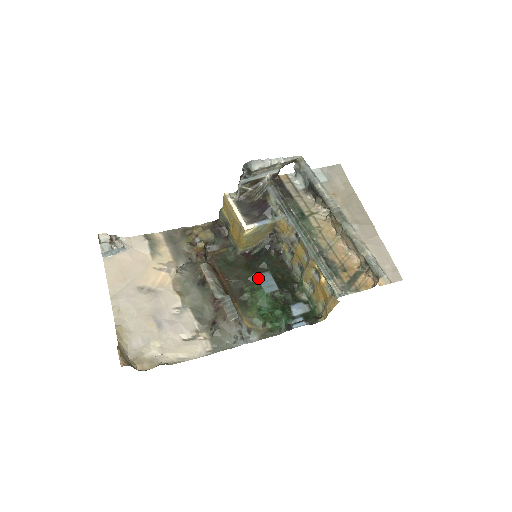
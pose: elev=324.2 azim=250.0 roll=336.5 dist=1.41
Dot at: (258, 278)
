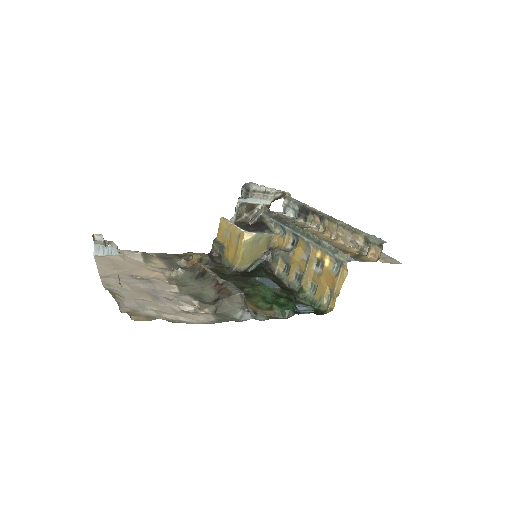
Dot at: (258, 279)
